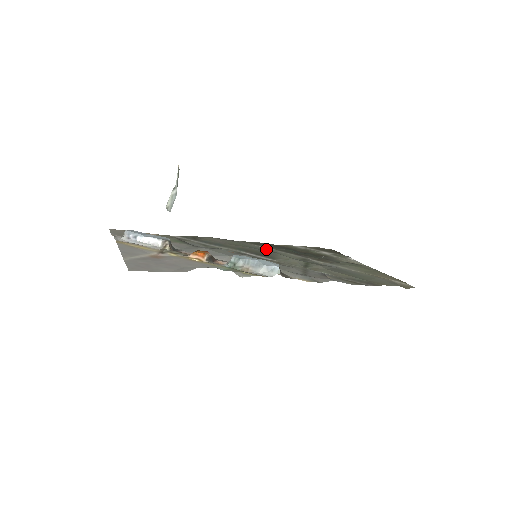
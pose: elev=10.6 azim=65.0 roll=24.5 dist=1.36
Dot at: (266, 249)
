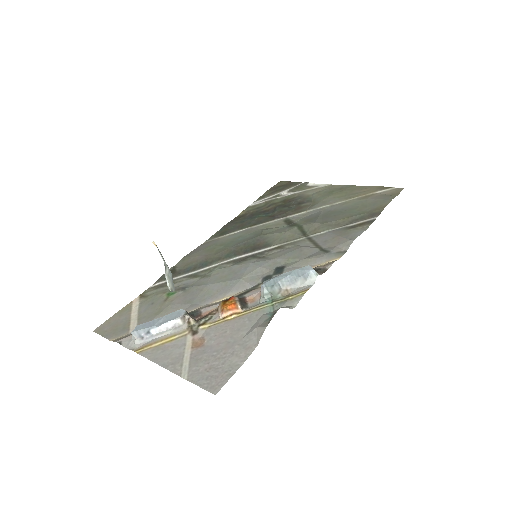
Dot at: (245, 234)
